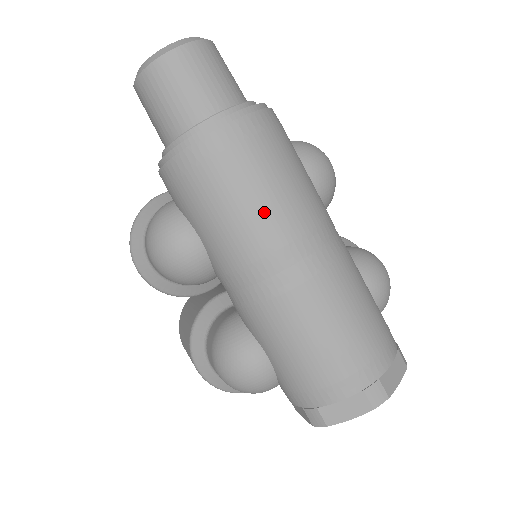
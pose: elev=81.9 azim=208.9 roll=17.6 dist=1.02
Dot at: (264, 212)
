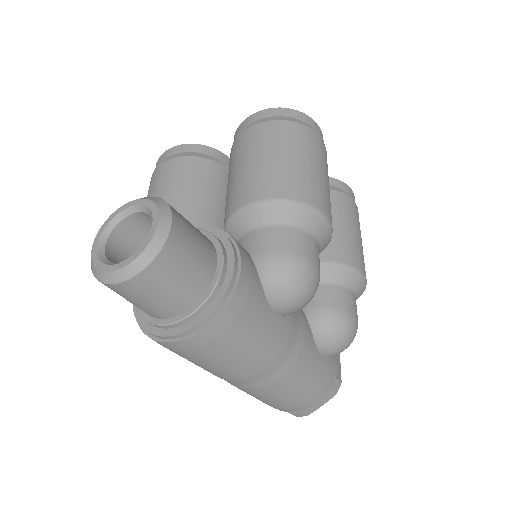
Dot at: (214, 370)
